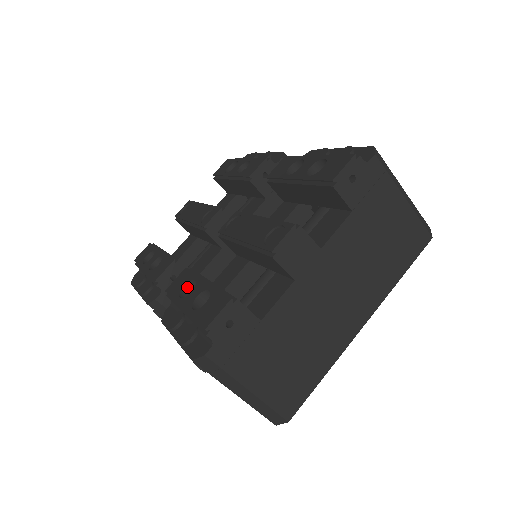
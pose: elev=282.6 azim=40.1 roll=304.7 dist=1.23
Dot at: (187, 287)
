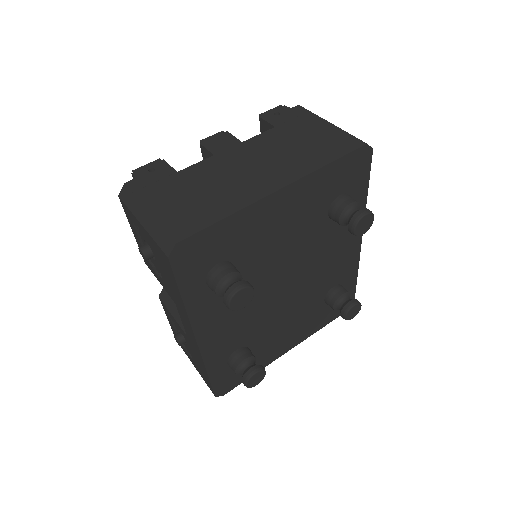
Dot at: occluded
